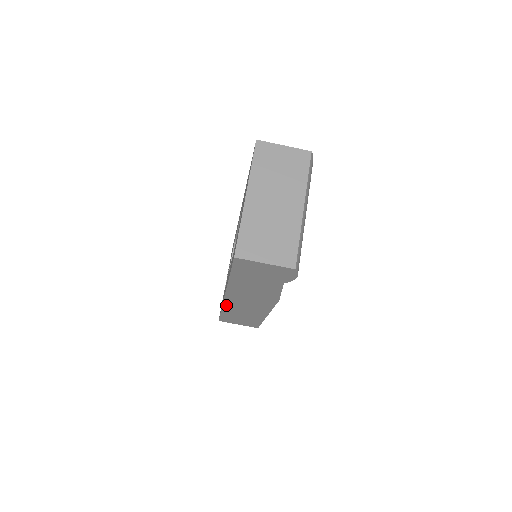
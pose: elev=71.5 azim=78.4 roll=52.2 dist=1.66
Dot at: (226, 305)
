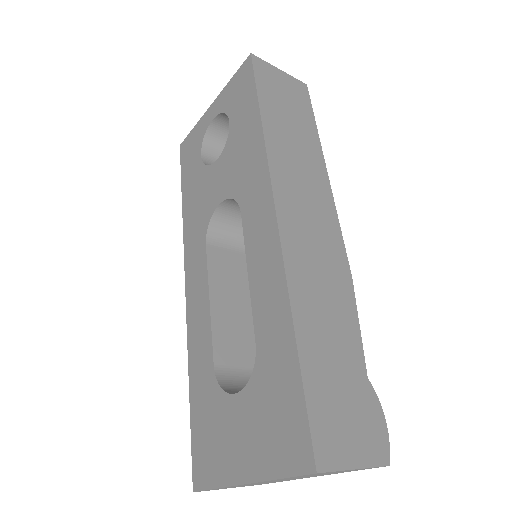
Dot at: occluded
